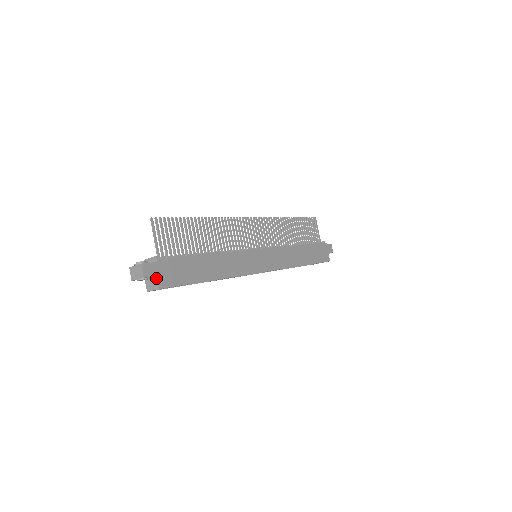
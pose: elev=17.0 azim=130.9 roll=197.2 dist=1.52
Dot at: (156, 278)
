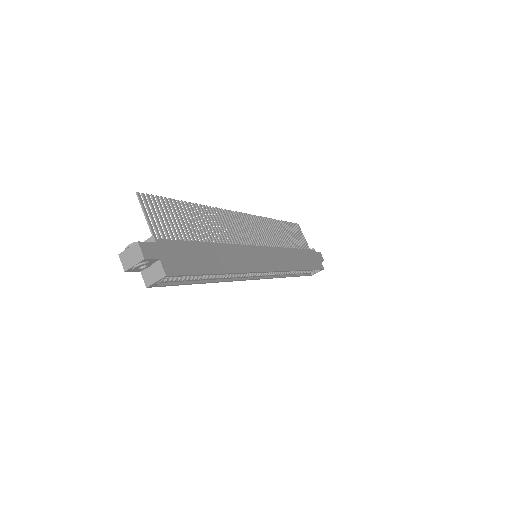
Dot at: (159, 263)
